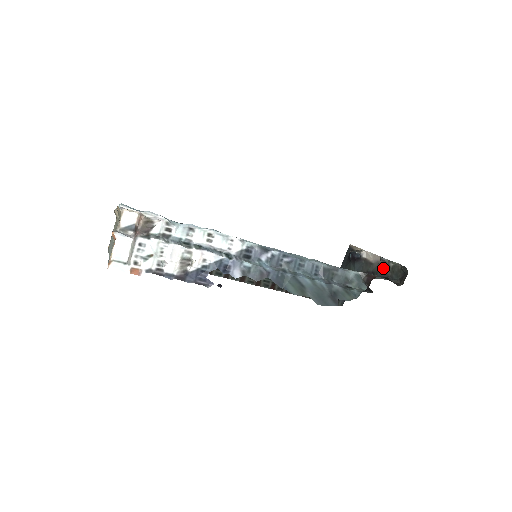
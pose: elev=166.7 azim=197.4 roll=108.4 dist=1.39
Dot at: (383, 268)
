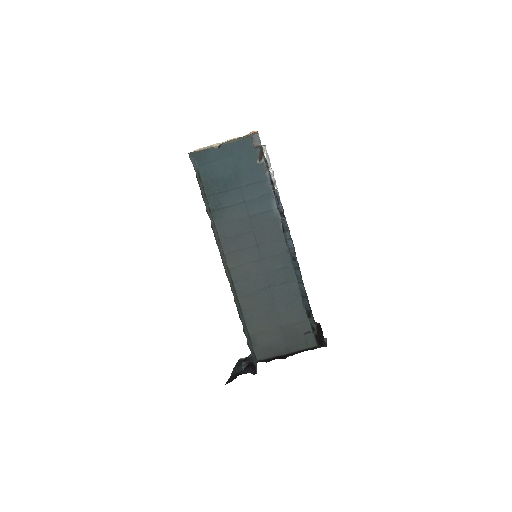
Dot at: occluded
